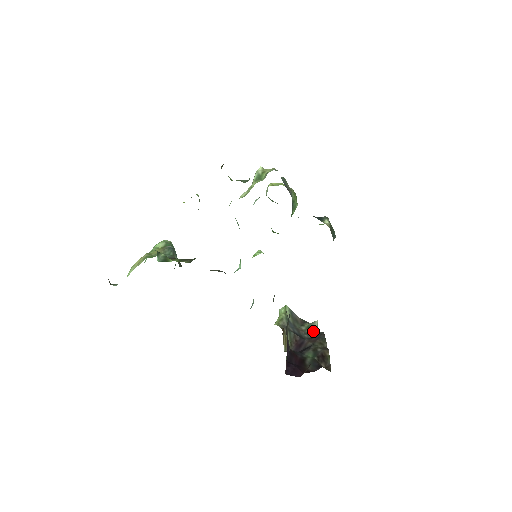
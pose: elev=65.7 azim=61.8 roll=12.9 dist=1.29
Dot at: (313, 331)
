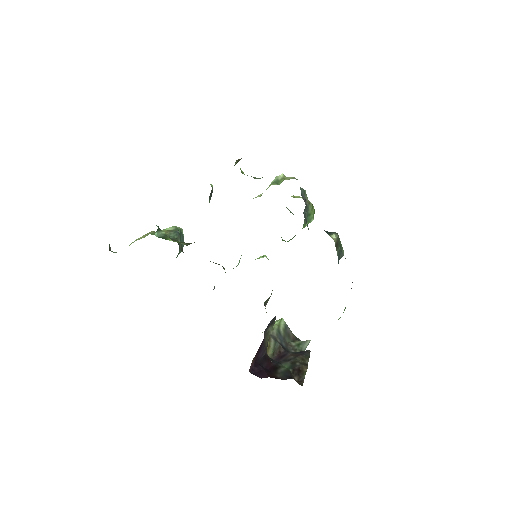
Dot at: (302, 349)
